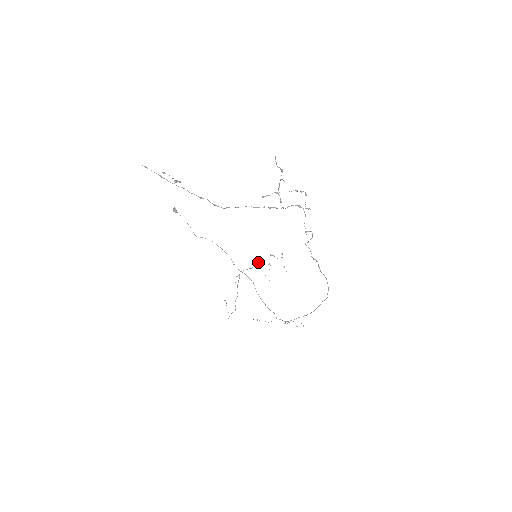
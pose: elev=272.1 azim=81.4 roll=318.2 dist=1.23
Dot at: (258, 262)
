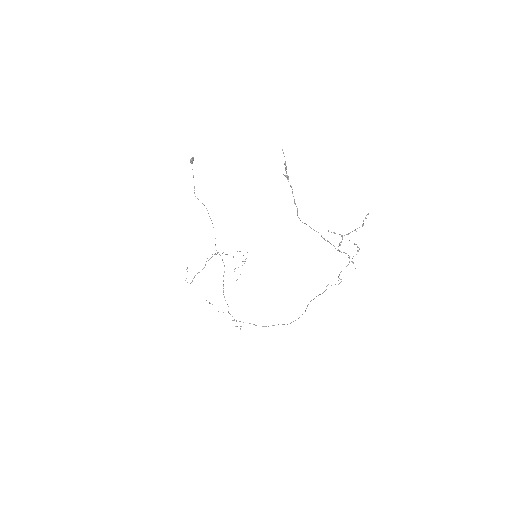
Dot at: occluded
